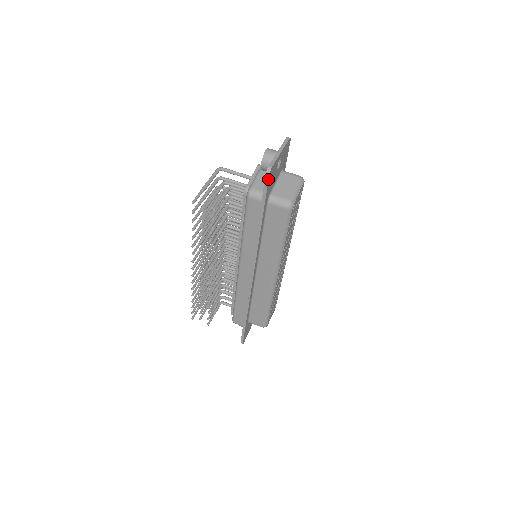
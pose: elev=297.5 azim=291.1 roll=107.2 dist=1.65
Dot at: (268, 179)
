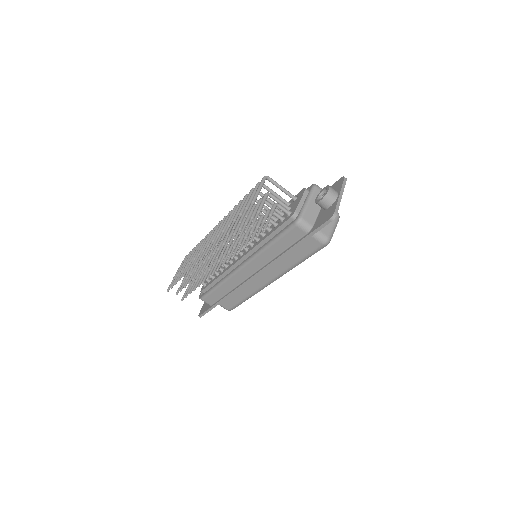
Dot at: occluded
